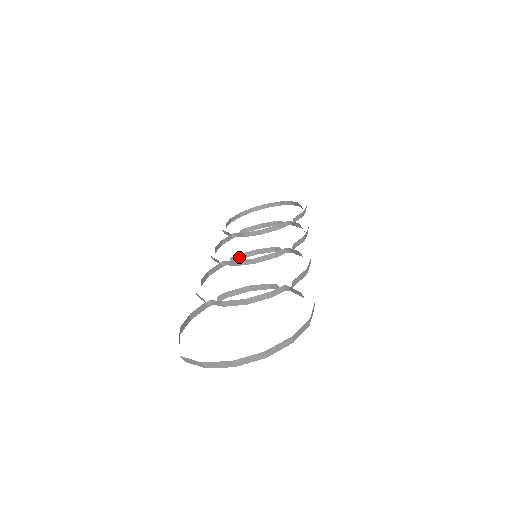
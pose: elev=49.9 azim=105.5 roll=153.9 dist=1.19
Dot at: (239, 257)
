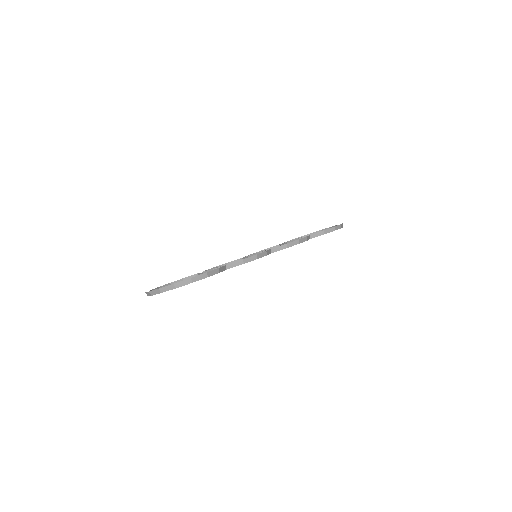
Dot at: occluded
